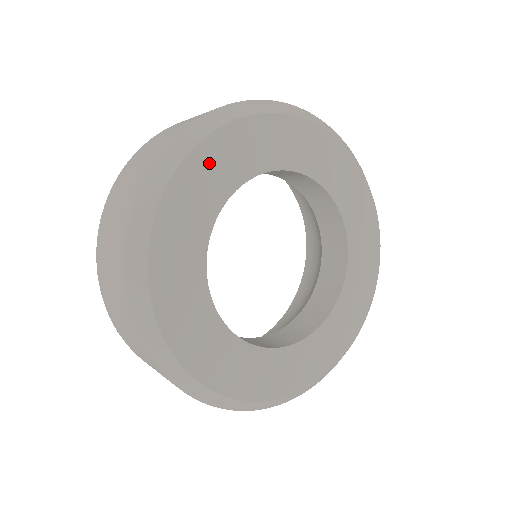
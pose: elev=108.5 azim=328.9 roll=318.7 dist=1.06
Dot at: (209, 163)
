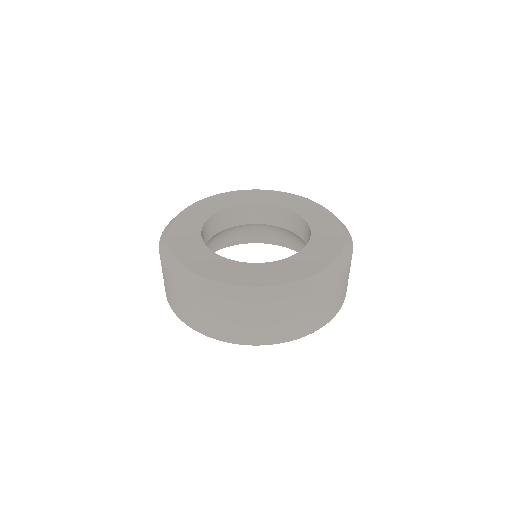
Dot at: (199, 208)
